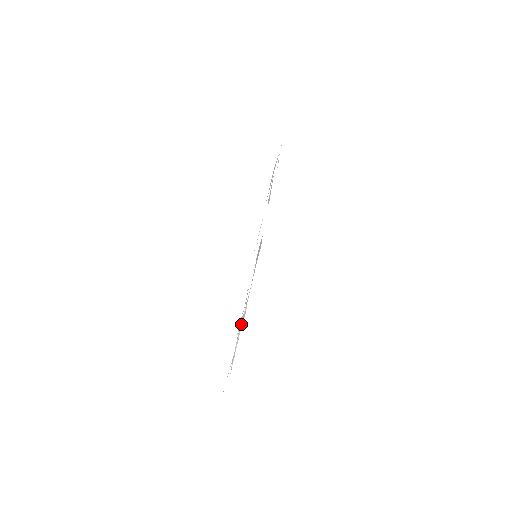
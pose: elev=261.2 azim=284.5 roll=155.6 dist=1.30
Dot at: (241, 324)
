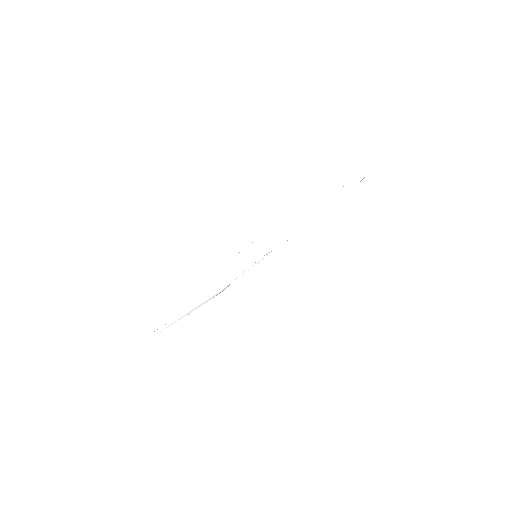
Dot at: (218, 293)
